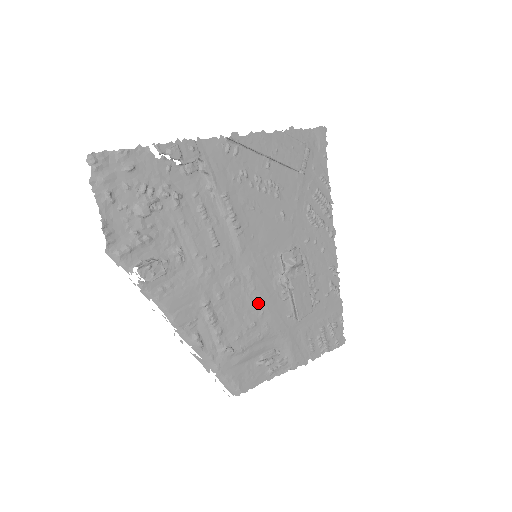
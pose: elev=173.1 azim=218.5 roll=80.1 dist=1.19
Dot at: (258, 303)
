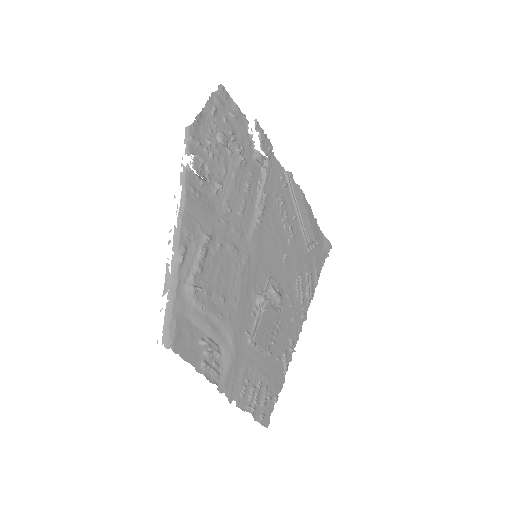
Dot at: (236, 289)
